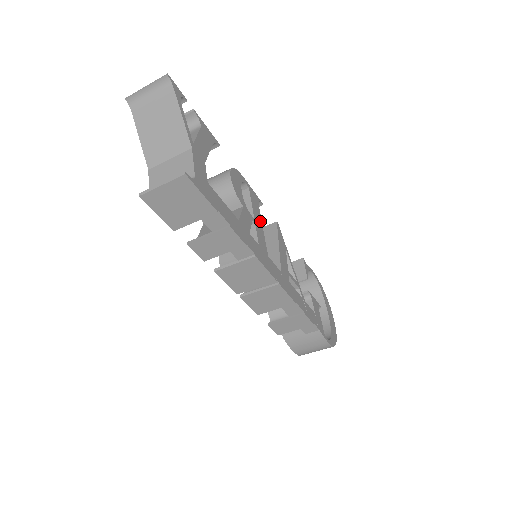
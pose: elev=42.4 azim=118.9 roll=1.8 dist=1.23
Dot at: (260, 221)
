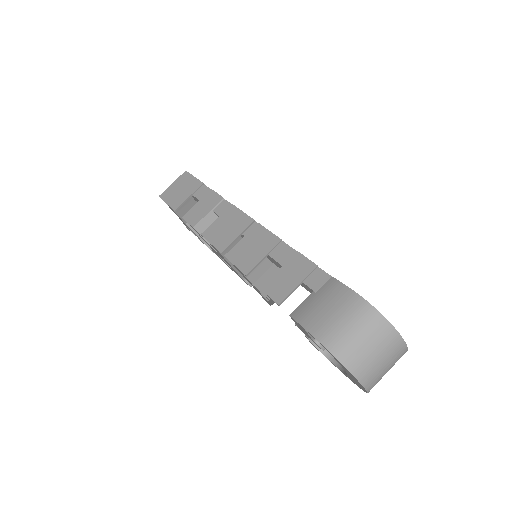
Dot at: occluded
